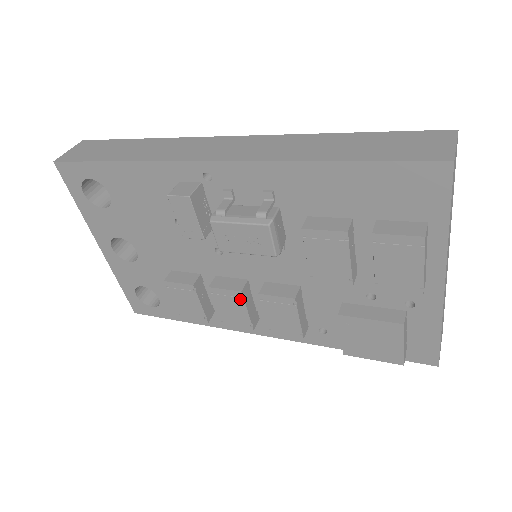
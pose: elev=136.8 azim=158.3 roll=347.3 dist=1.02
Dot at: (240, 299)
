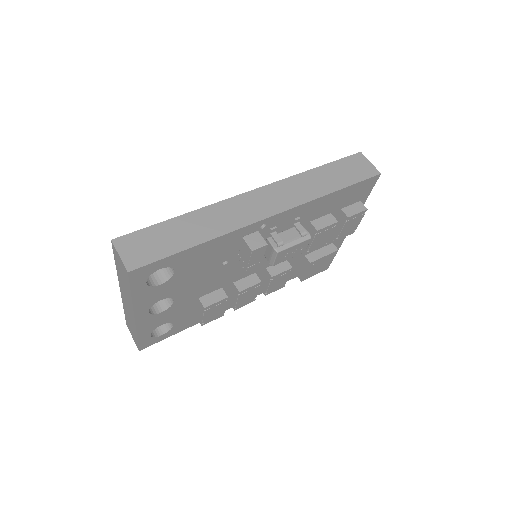
Dot at: (258, 287)
